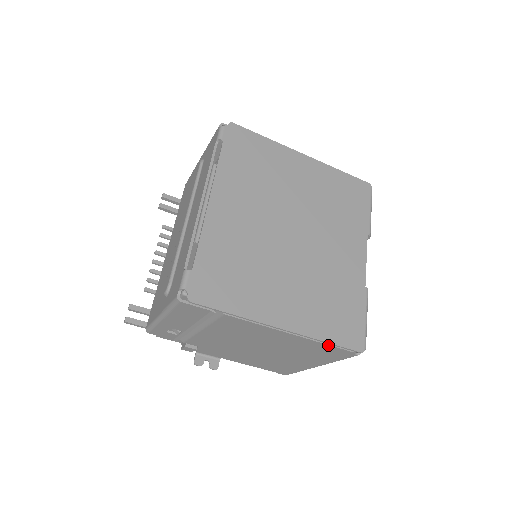
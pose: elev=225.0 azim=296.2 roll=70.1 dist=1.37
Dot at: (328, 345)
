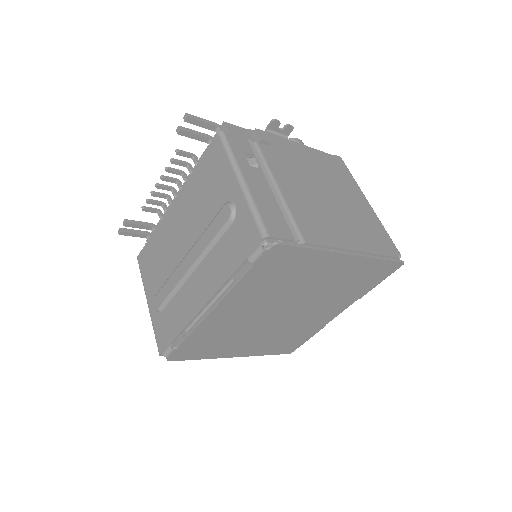
Dot at: occluded
